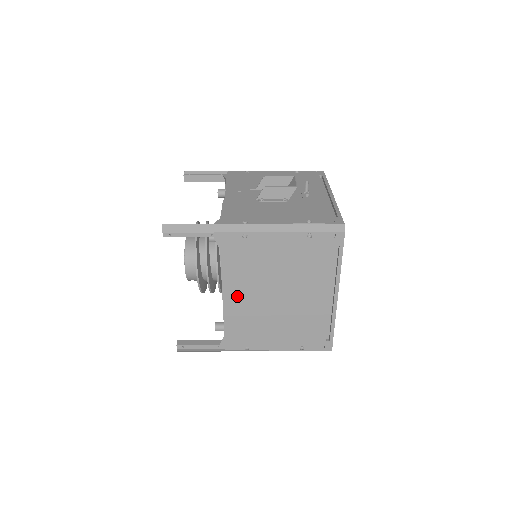
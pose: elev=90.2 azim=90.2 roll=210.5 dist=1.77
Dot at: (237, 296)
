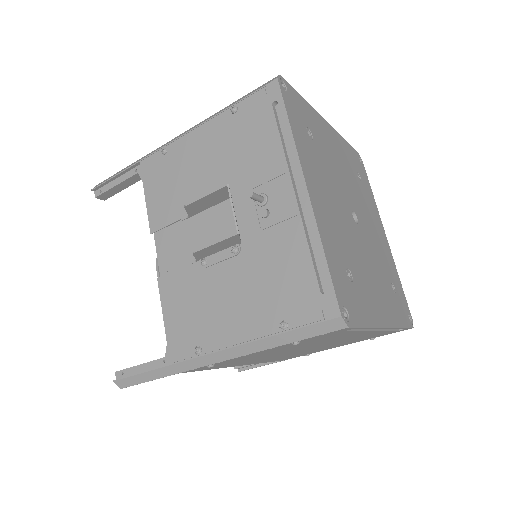
Dot at: (257, 361)
